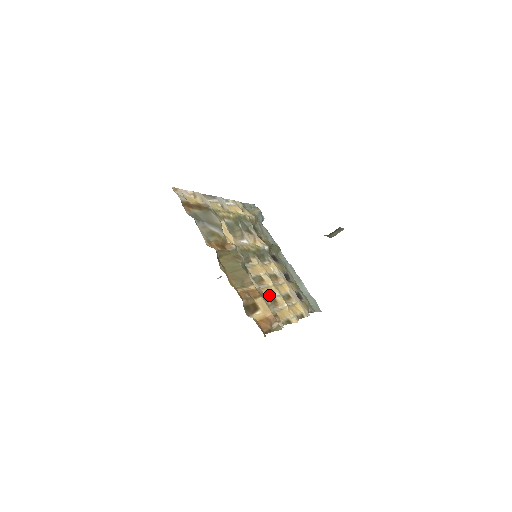
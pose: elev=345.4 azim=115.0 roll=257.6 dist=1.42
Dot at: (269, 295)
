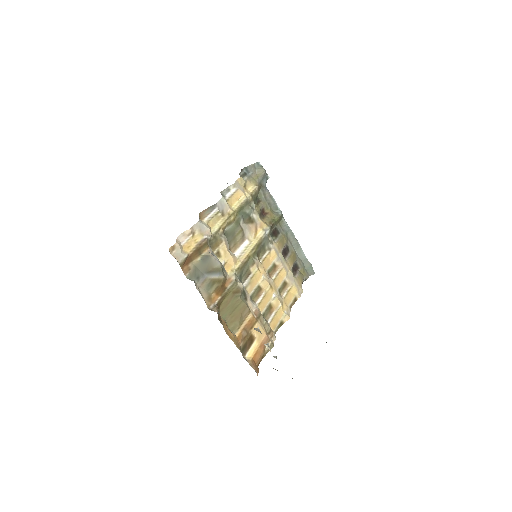
Dot at: (265, 306)
